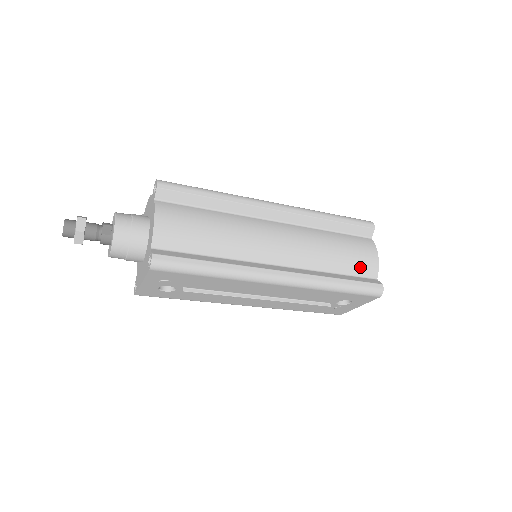
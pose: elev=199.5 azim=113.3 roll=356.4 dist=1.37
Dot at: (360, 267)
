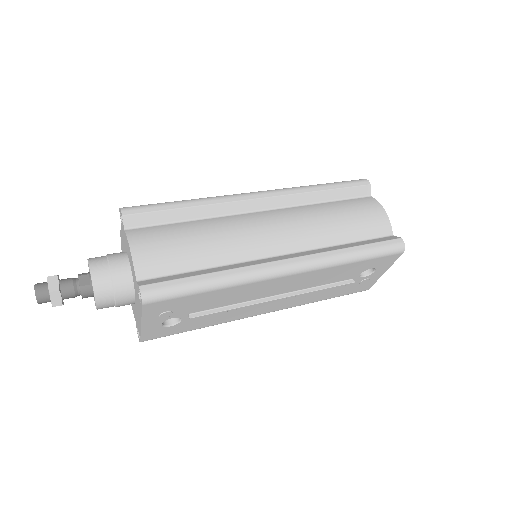
Dot at: (370, 228)
